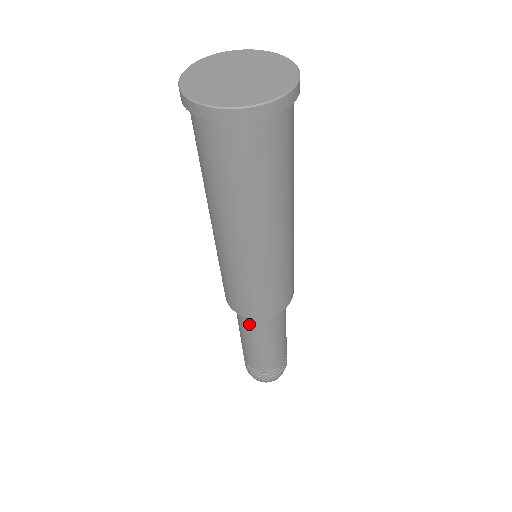
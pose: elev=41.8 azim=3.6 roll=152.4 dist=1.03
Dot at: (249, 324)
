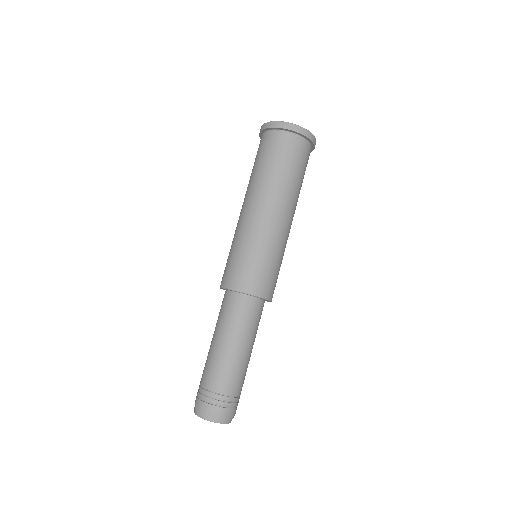
Dot at: (221, 308)
